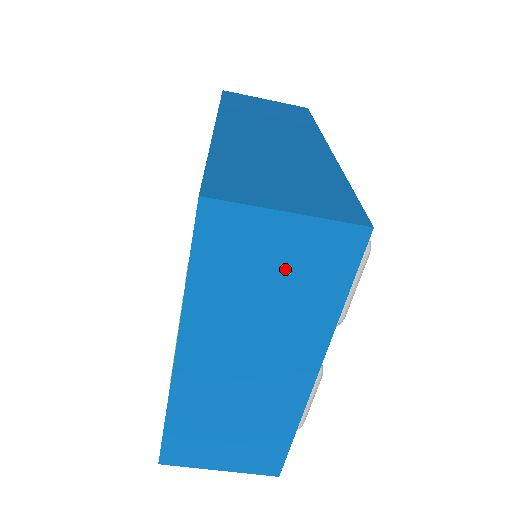
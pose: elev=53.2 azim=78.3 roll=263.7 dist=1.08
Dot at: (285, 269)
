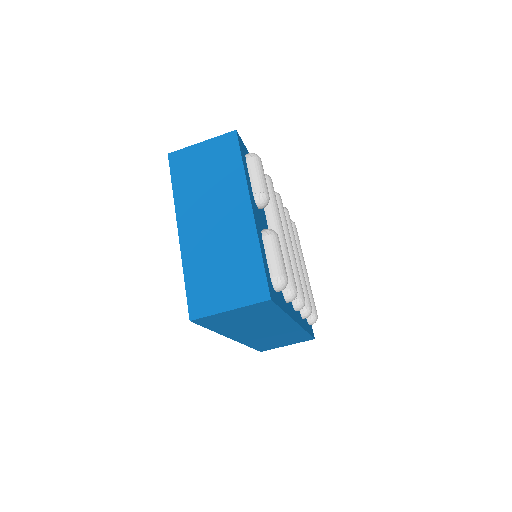
Dot at: (210, 163)
